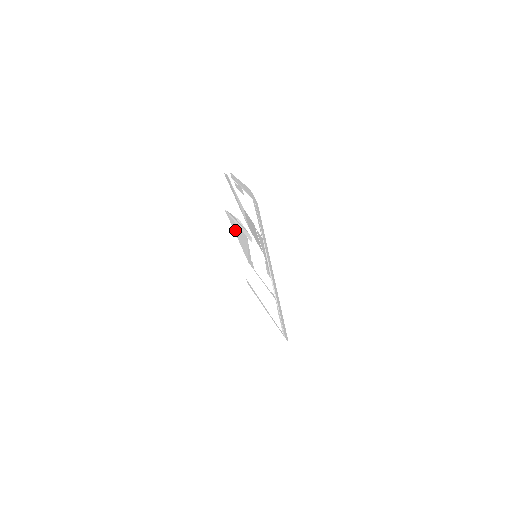
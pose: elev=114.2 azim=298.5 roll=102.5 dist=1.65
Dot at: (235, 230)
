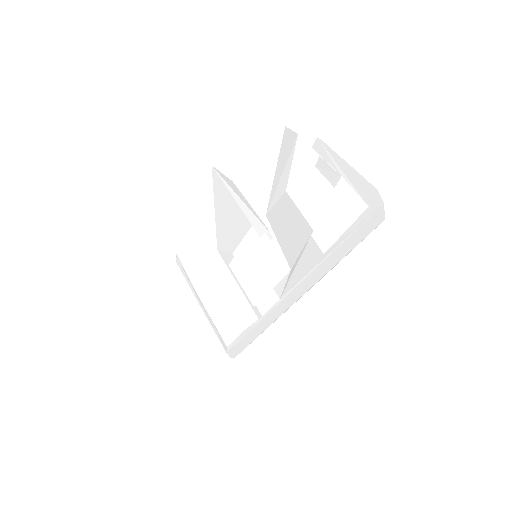
Dot at: (219, 201)
